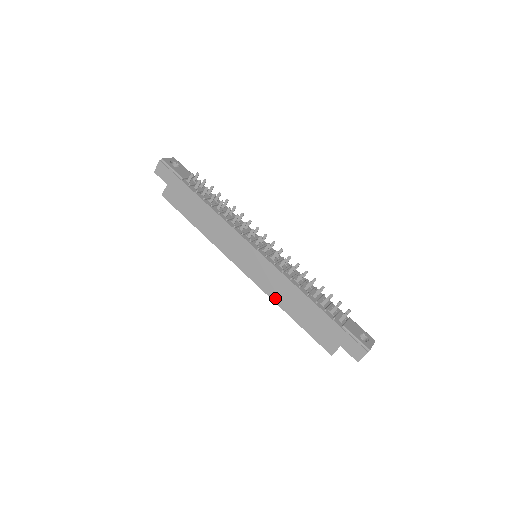
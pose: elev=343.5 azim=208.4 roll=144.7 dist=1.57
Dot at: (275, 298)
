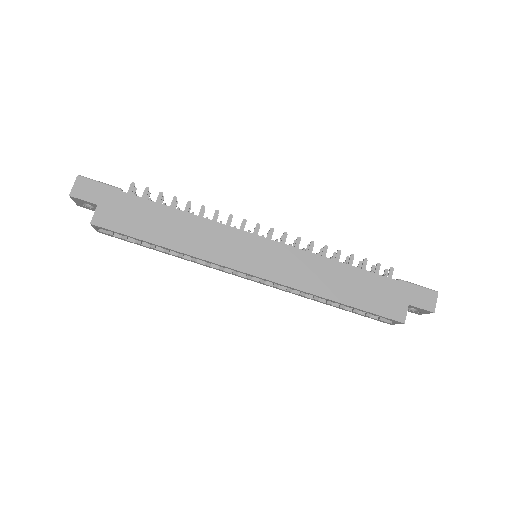
Dot at: (309, 288)
